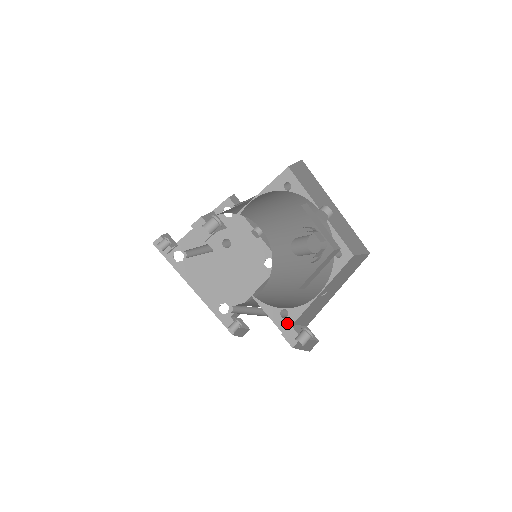
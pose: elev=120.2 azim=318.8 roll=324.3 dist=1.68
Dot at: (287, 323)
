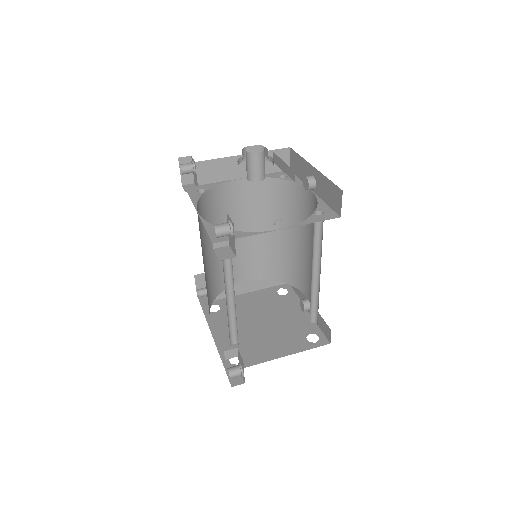
Dot at: (223, 238)
